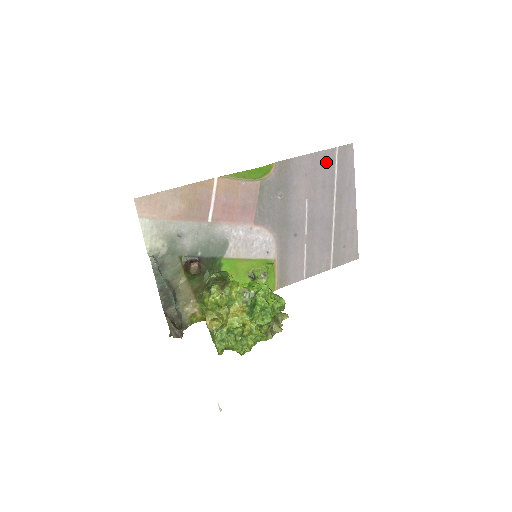
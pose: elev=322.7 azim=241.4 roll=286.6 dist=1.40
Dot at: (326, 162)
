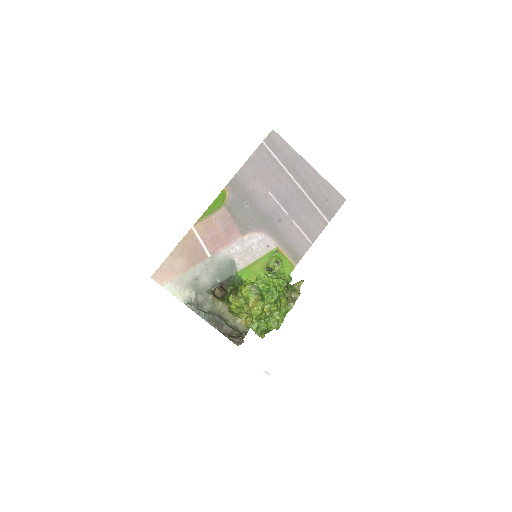
Dot at: (263, 157)
